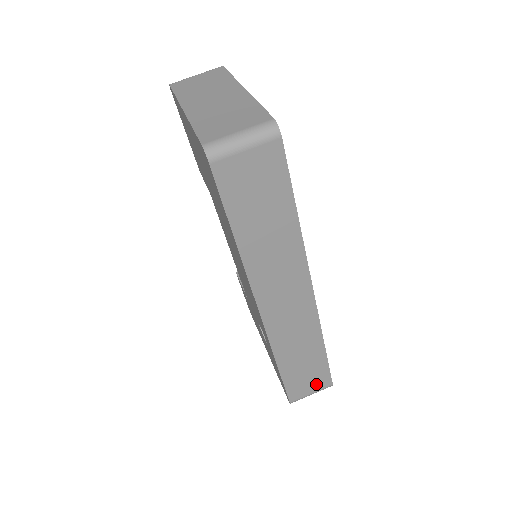
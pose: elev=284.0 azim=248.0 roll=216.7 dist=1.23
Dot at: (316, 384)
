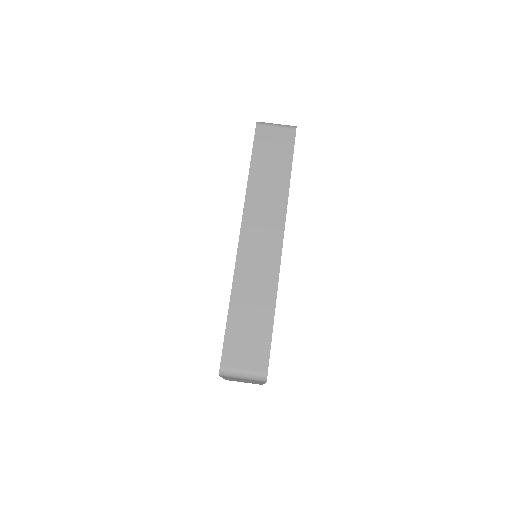
Dot at: (253, 358)
